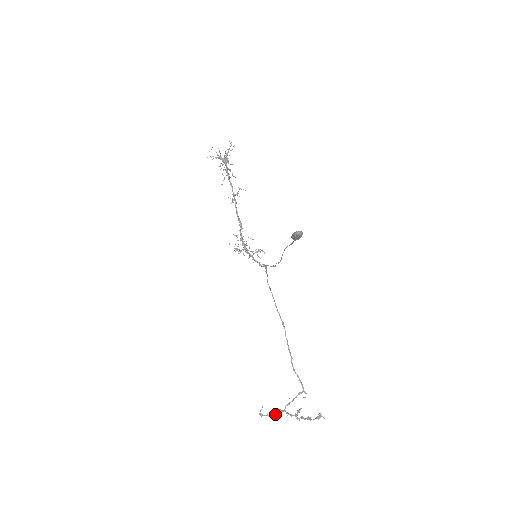
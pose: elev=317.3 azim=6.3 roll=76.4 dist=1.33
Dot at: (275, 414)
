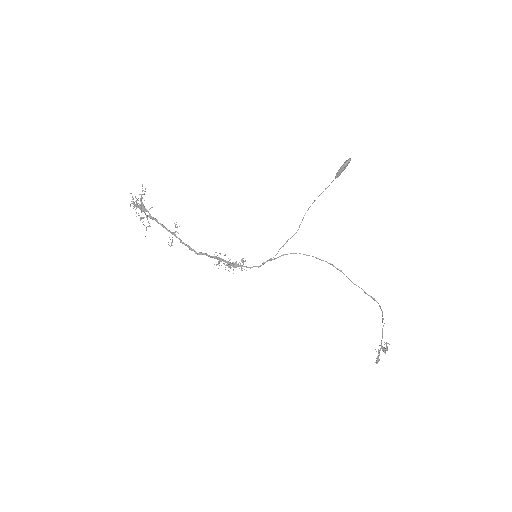
Dot at: occluded
